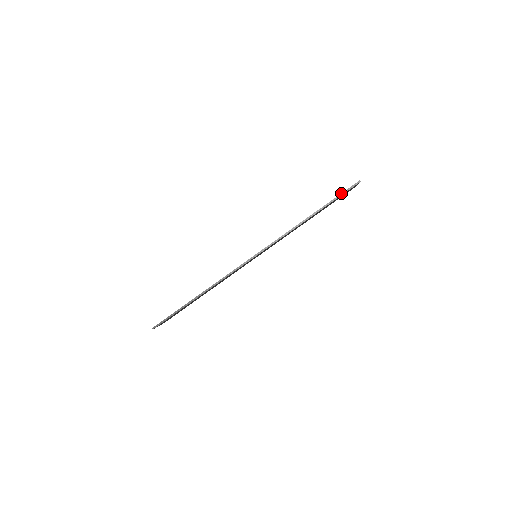
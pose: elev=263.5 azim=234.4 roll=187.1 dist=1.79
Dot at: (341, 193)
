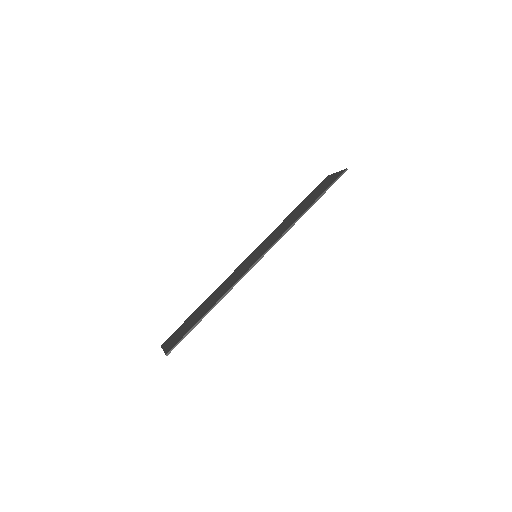
Dot at: (333, 182)
